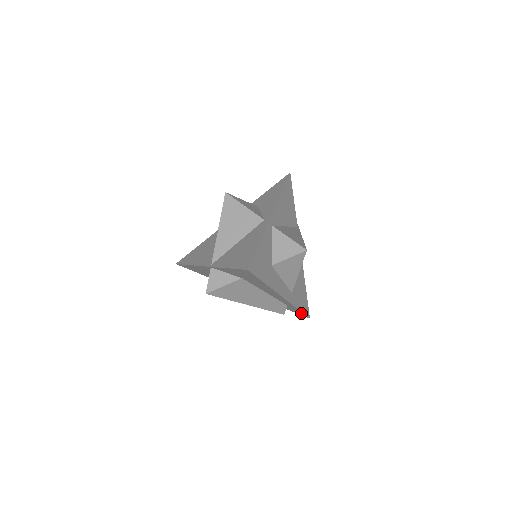
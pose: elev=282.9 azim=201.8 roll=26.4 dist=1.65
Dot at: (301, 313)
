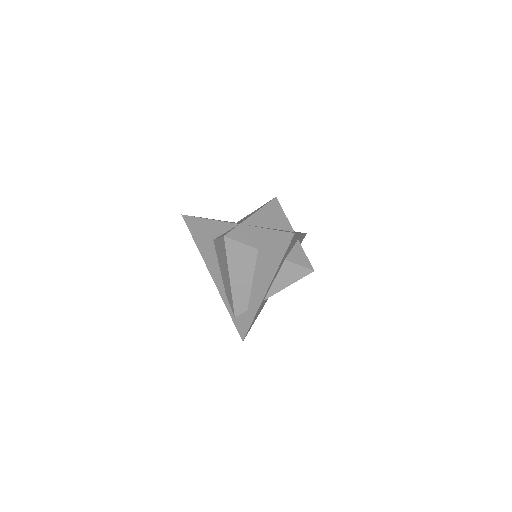
Dot at: (245, 329)
